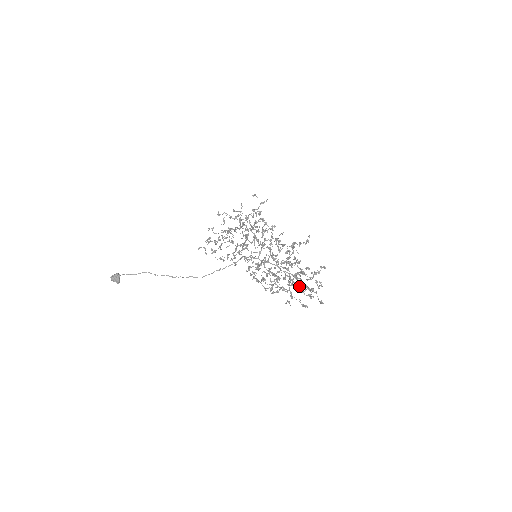
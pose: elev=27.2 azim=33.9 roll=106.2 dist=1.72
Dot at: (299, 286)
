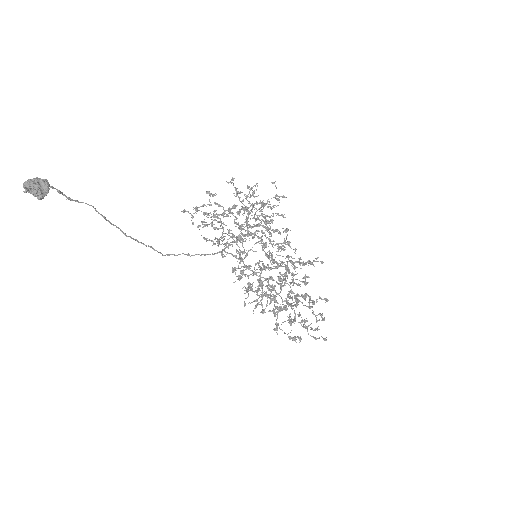
Dot at: occluded
